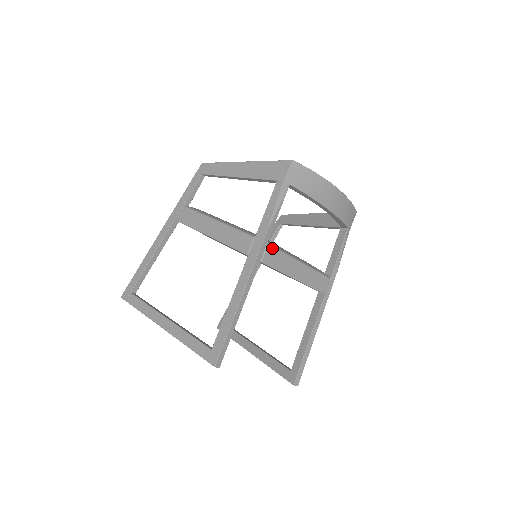
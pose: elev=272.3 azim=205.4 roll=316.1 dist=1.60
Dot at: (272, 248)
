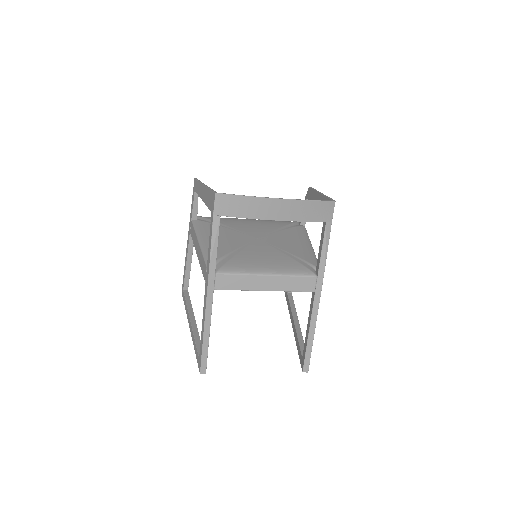
Dot at: (222, 275)
